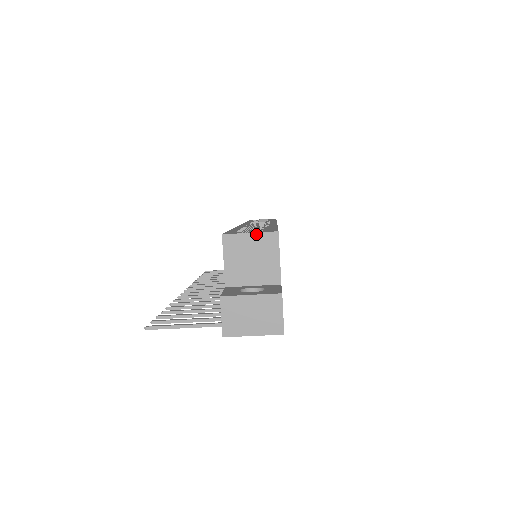
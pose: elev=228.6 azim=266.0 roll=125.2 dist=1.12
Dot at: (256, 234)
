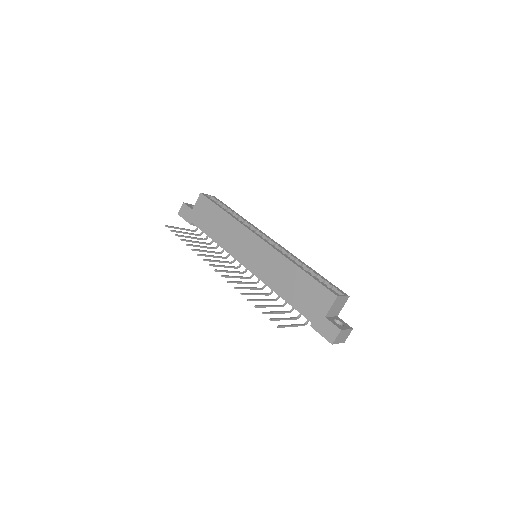
Dot at: (345, 297)
